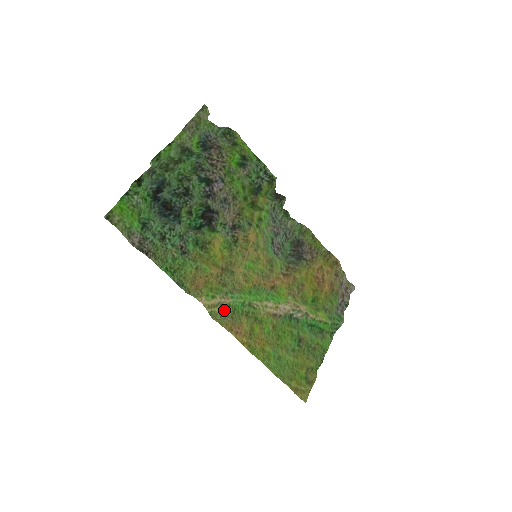
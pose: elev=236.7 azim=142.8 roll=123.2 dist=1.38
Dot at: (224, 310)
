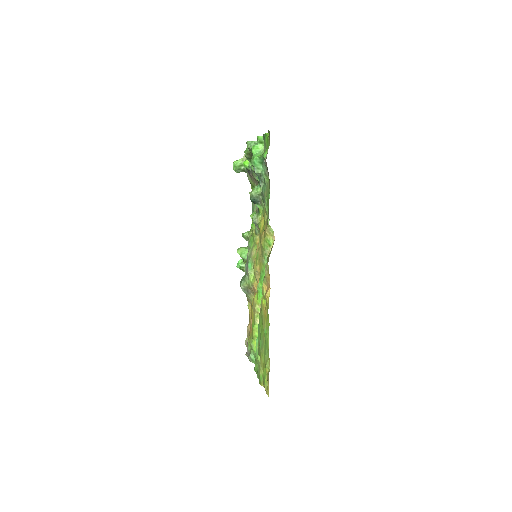
Dot at: occluded
